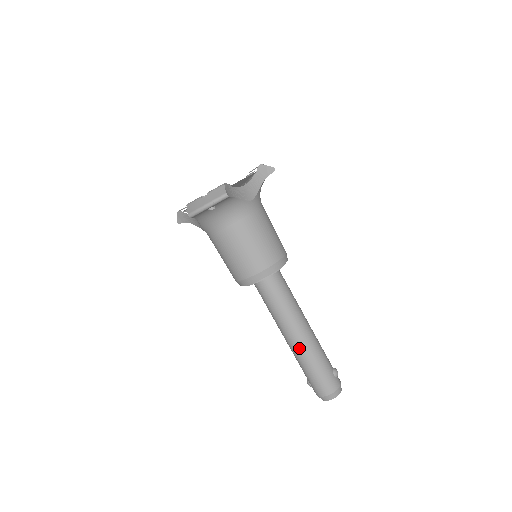
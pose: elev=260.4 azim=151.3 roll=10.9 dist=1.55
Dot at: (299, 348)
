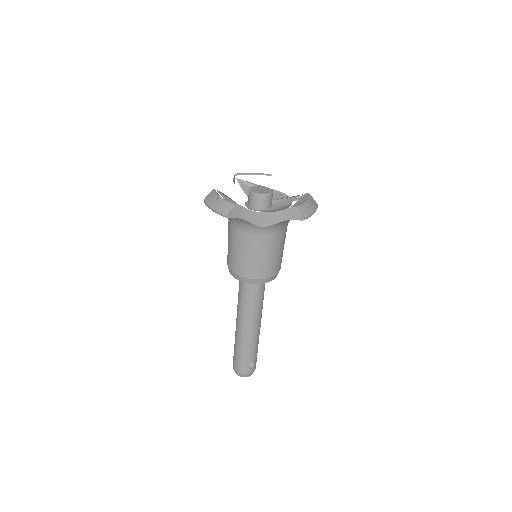
Dot at: (237, 332)
